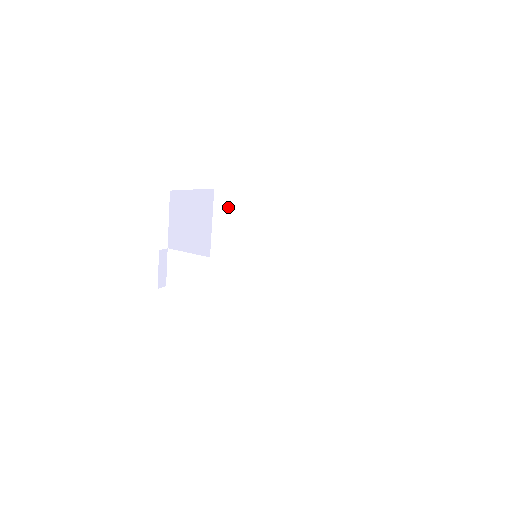
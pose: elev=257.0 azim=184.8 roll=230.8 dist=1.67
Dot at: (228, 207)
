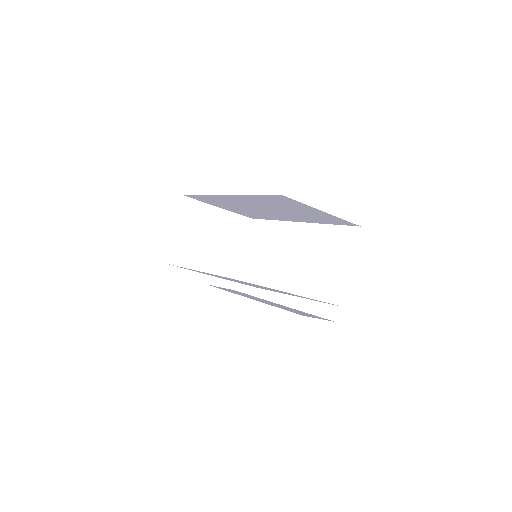
Dot at: (205, 200)
